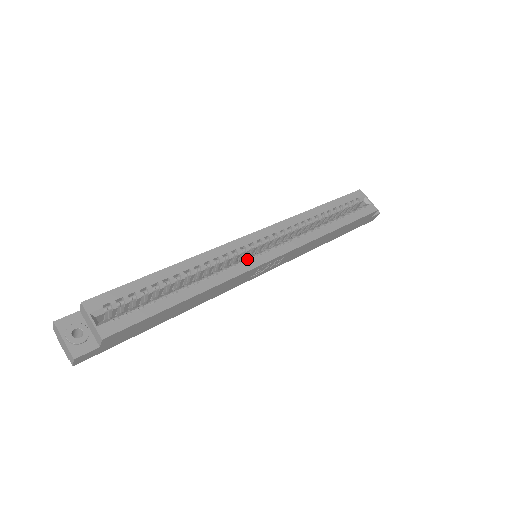
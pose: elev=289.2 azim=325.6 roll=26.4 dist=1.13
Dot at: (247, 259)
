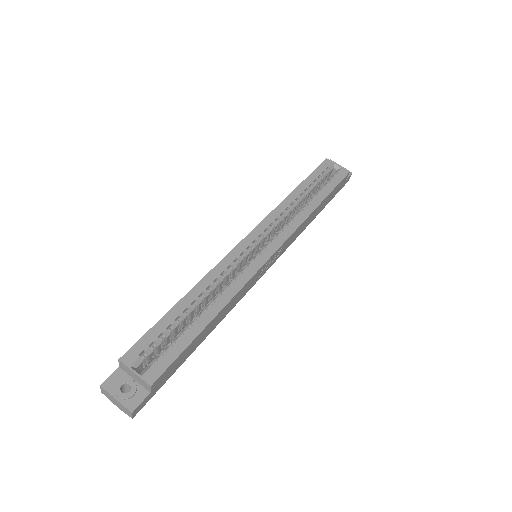
Dot at: (250, 263)
